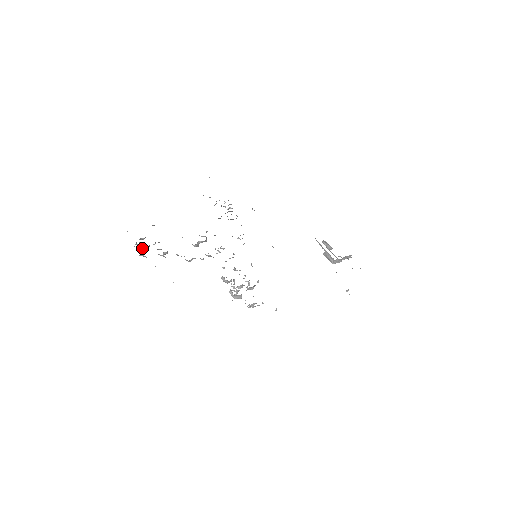
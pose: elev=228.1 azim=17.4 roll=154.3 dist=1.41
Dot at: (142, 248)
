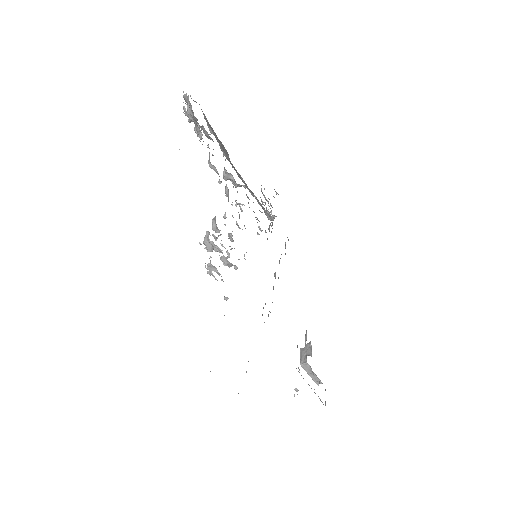
Dot at: (187, 111)
